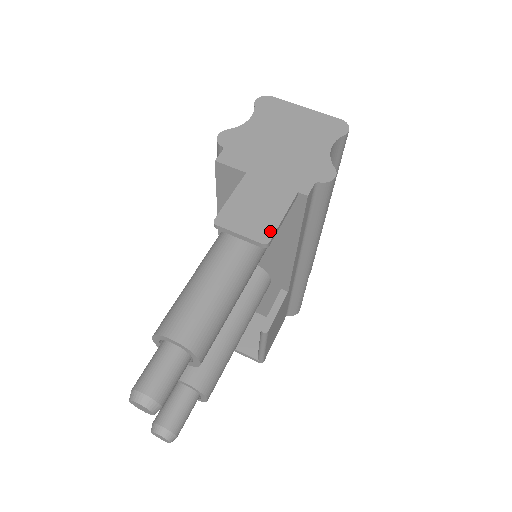
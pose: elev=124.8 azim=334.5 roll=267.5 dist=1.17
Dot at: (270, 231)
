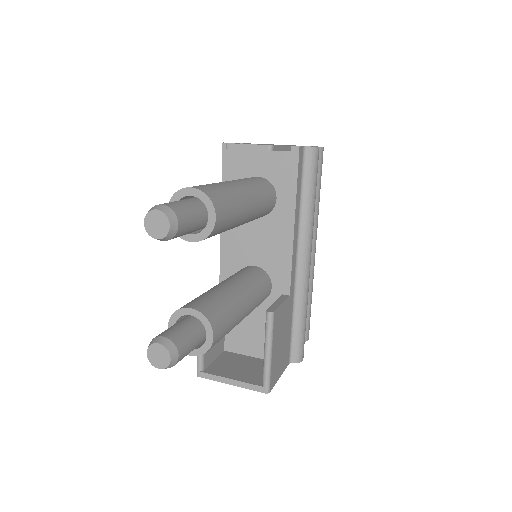
Dot at: occluded
